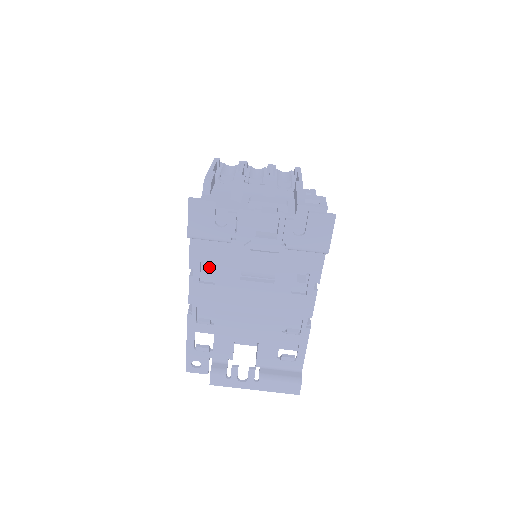
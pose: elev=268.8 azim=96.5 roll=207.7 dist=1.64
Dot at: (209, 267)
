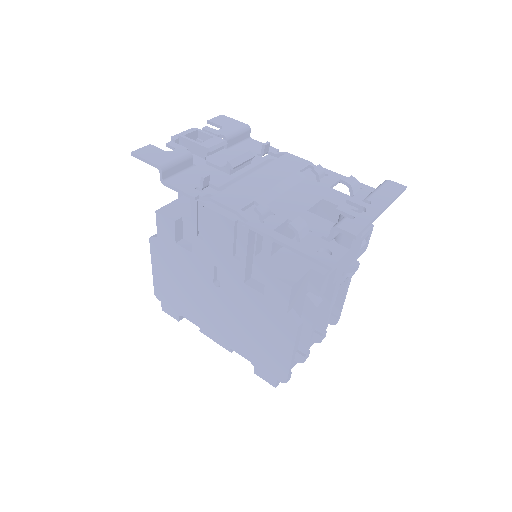
Dot at: (204, 181)
